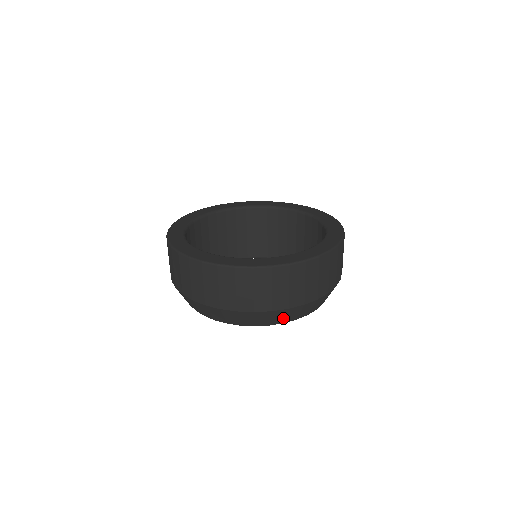
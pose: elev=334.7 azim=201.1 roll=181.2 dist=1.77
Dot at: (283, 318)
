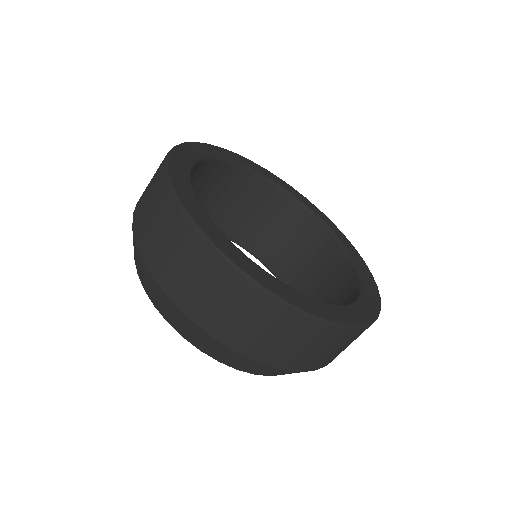
Dot at: (224, 357)
